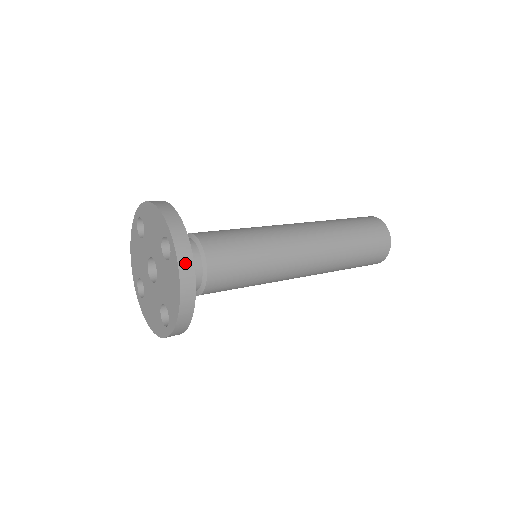
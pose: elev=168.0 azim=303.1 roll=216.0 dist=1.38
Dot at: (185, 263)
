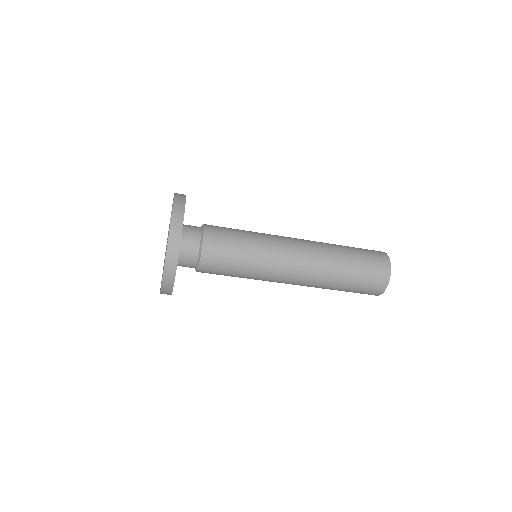
Dot at: occluded
